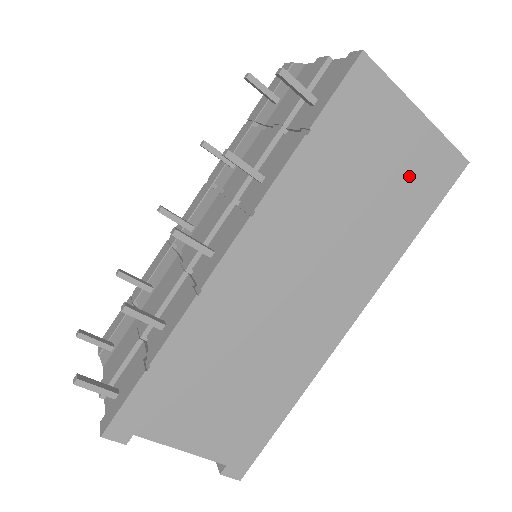
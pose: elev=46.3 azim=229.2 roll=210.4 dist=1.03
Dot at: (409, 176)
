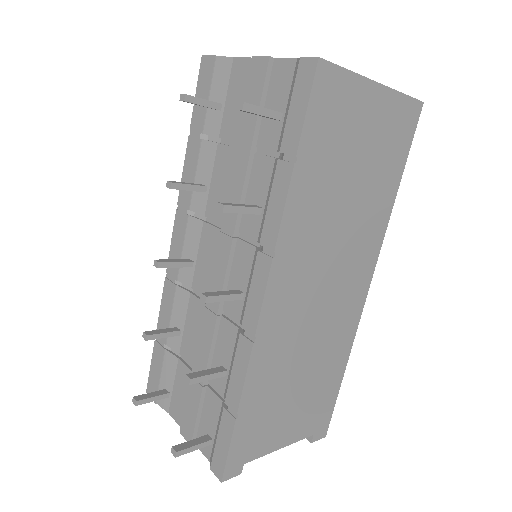
Dot at: (382, 144)
